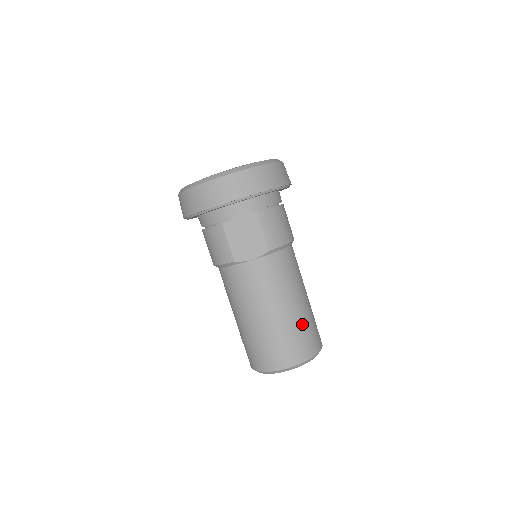
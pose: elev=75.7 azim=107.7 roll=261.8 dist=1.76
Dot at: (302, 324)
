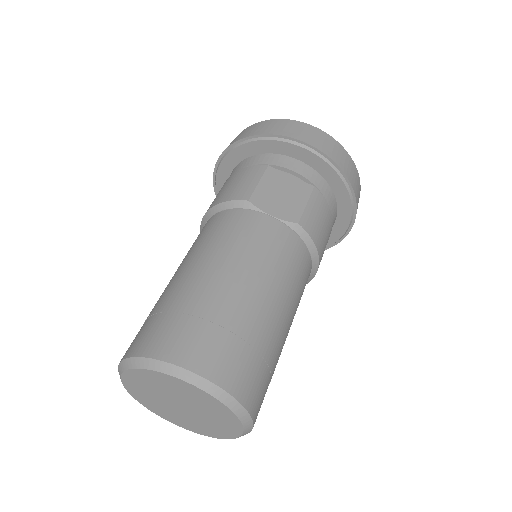
Dot at: (265, 342)
